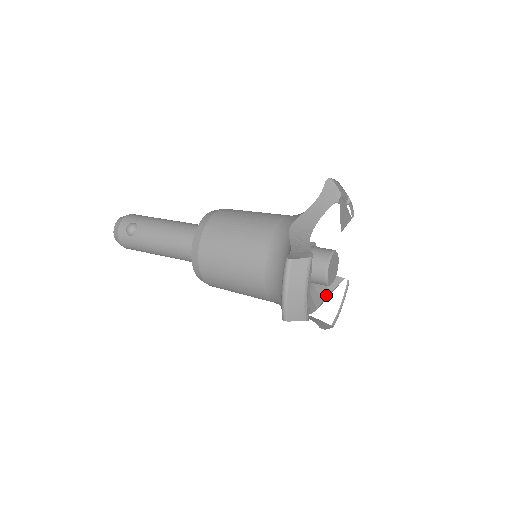
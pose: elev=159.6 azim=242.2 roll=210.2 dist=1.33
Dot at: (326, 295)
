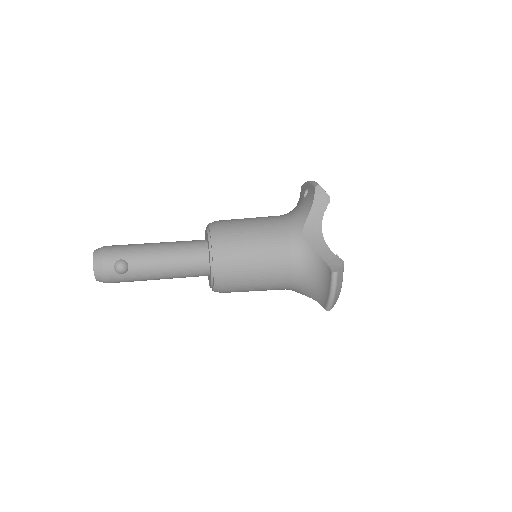
Dot at: occluded
